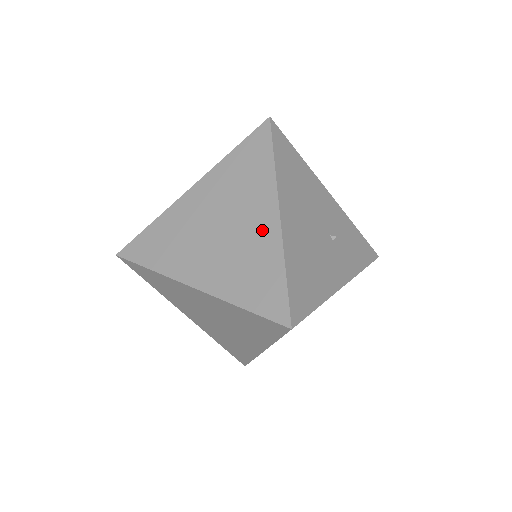
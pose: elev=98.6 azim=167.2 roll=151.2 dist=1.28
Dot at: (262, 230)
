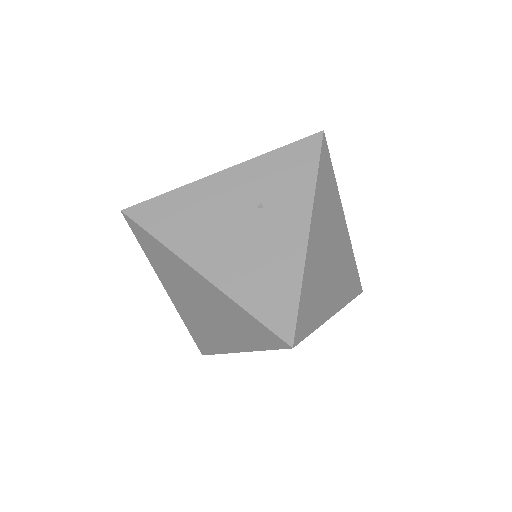
Dot at: (209, 293)
